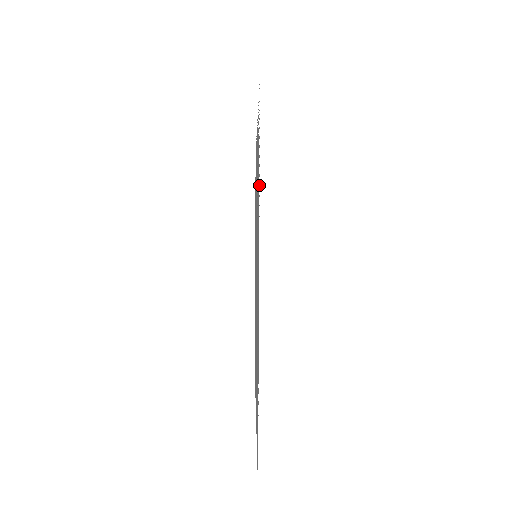
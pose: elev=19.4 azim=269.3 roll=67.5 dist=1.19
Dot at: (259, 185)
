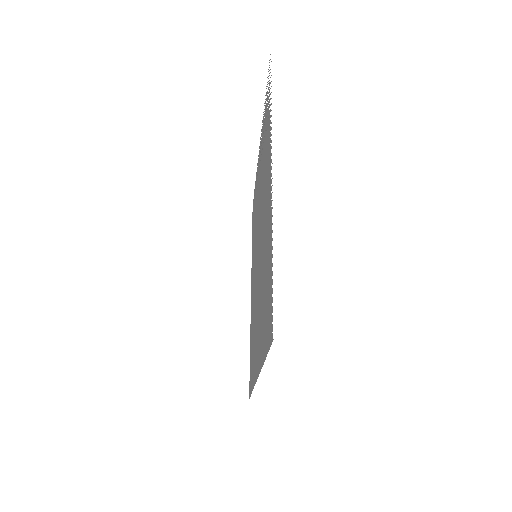
Dot at: occluded
